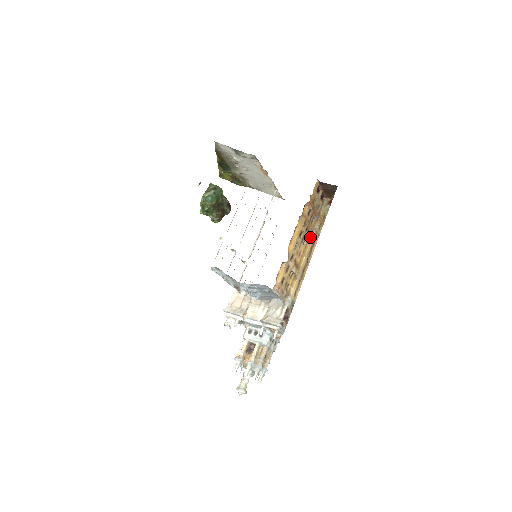
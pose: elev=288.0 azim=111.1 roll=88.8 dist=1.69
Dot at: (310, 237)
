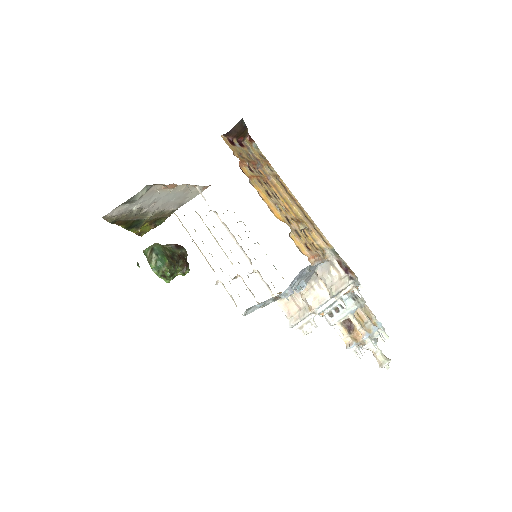
Dot at: (275, 186)
